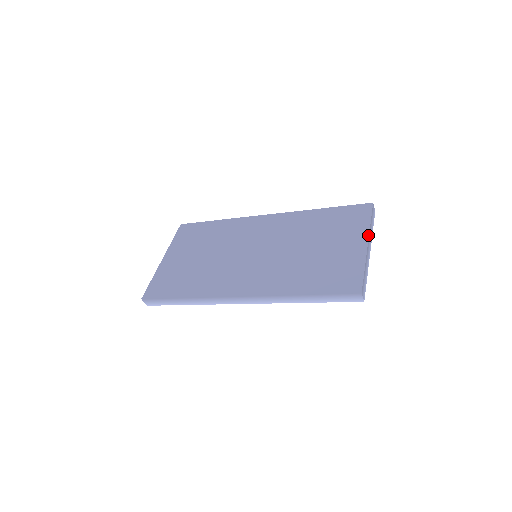
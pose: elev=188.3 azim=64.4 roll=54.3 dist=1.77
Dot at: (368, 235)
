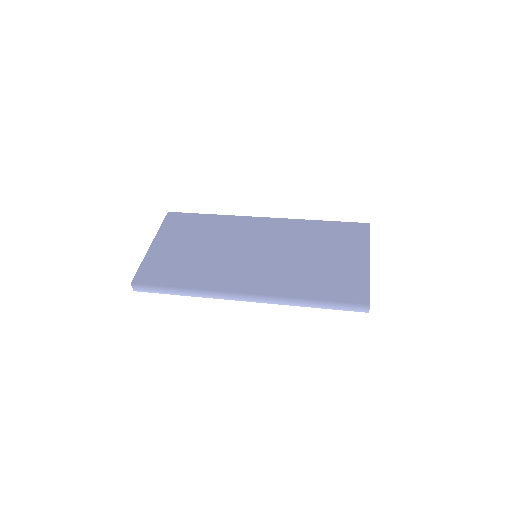
Dot at: (369, 252)
